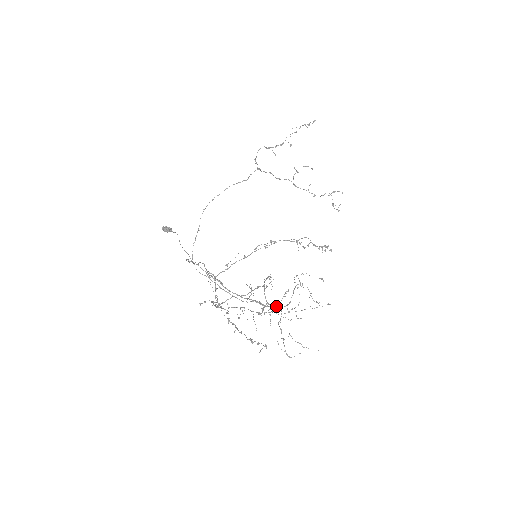
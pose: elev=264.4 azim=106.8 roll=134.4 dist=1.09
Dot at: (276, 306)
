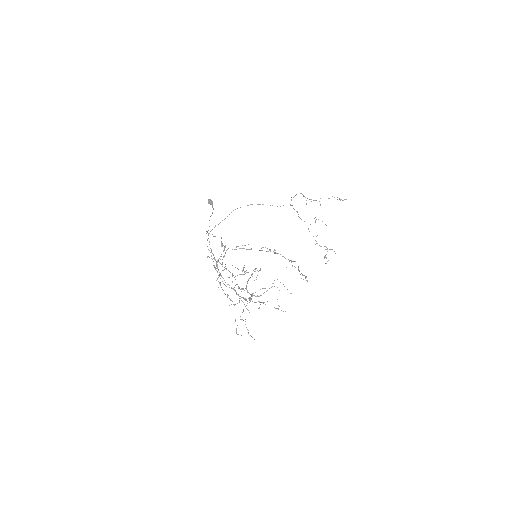
Dot at: (250, 294)
